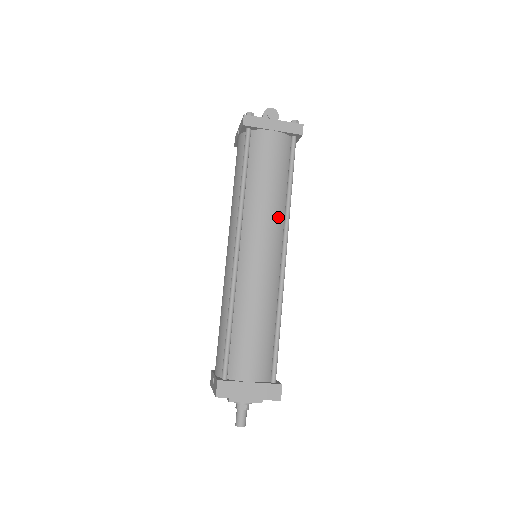
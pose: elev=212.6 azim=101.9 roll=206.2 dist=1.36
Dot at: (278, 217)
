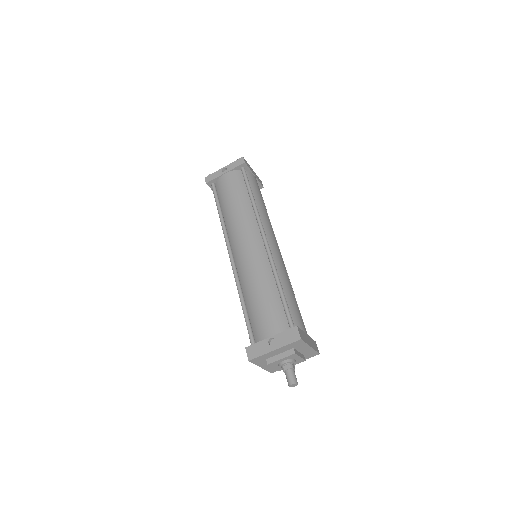
Dot at: occluded
